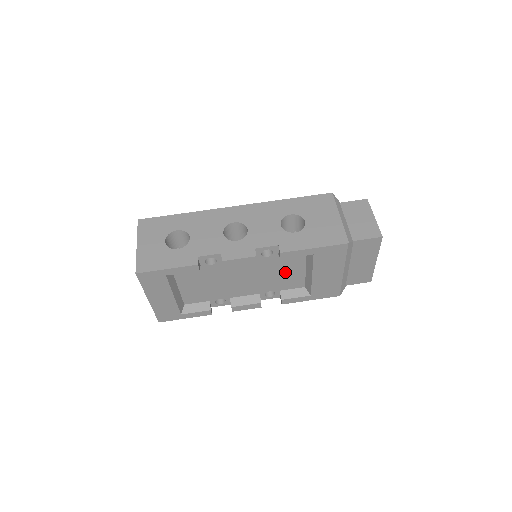
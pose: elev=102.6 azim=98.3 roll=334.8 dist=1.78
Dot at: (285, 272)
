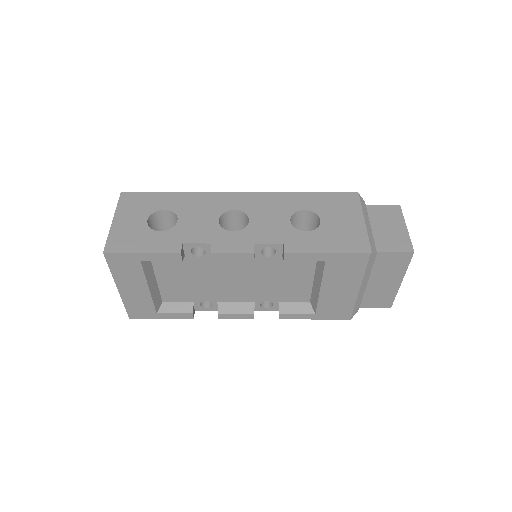
Dot at: (288, 280)
